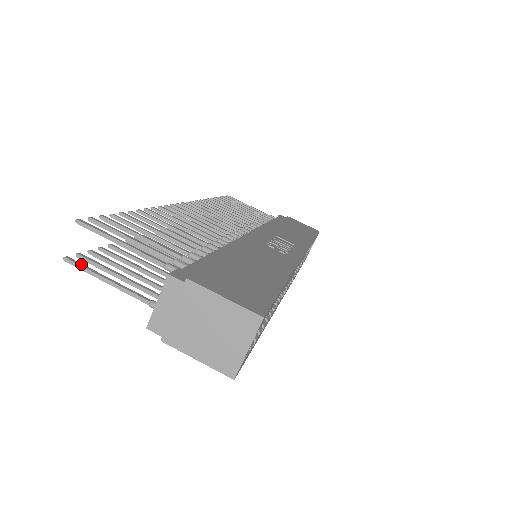
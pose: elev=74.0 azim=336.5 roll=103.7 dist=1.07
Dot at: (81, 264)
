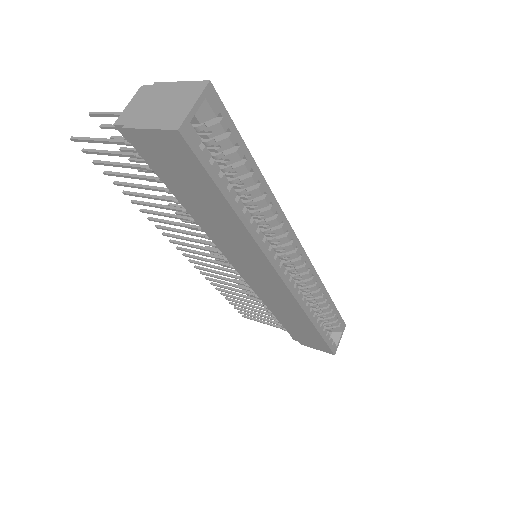
Dot at: (82, 138)
